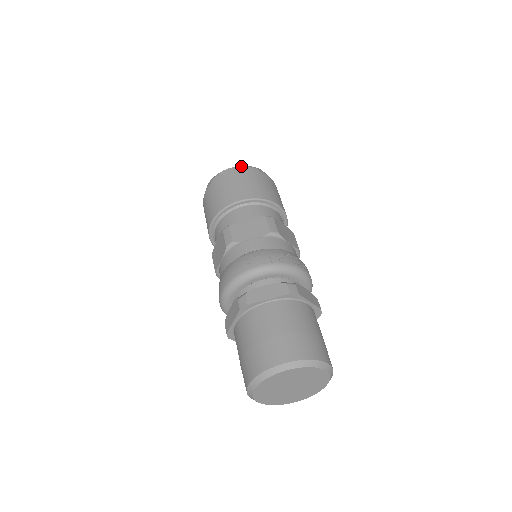
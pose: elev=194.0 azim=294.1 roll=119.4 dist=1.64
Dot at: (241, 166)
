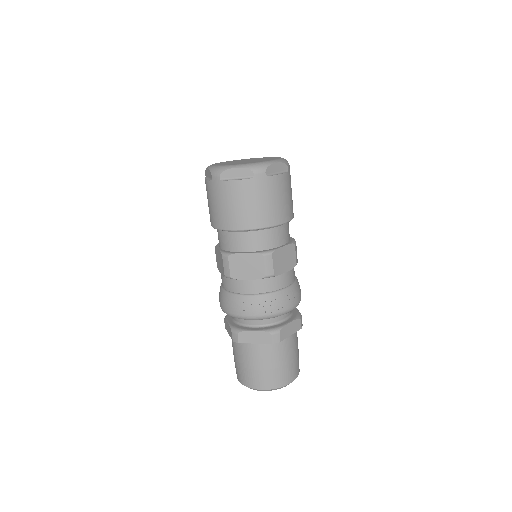
Dot at: (245, 169)
